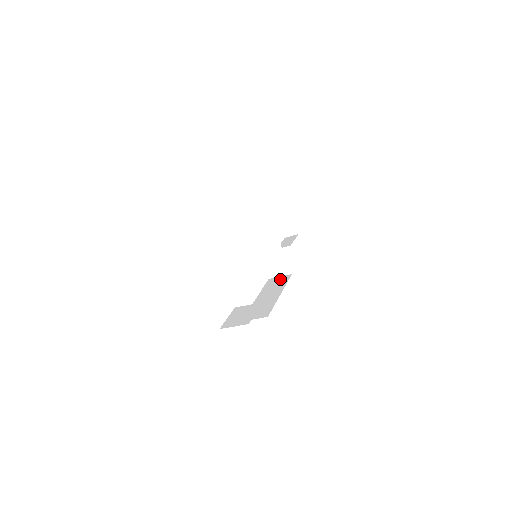
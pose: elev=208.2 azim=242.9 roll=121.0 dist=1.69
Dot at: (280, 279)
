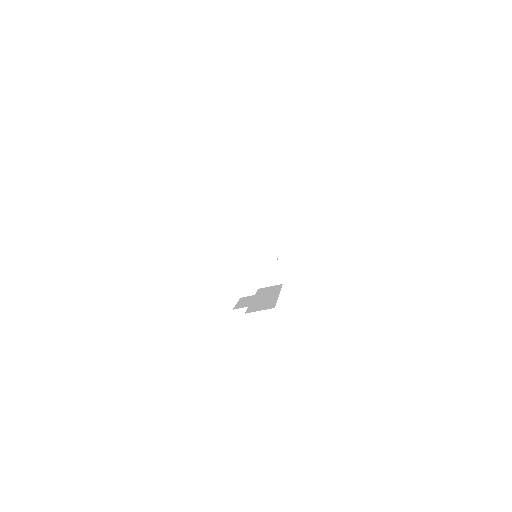
Dot at: (272, 287)
